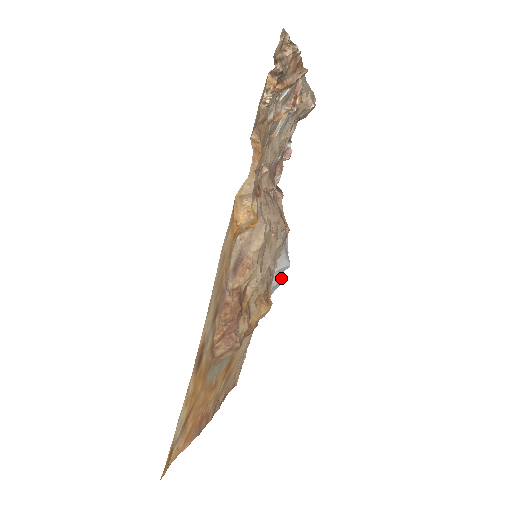
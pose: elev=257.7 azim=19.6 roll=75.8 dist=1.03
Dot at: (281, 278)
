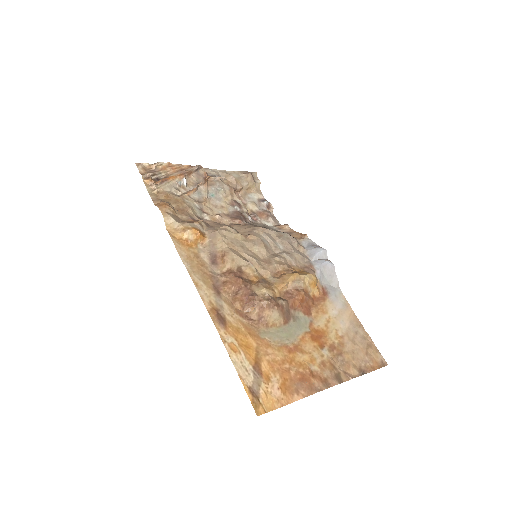
Dot at: (324, 261)
